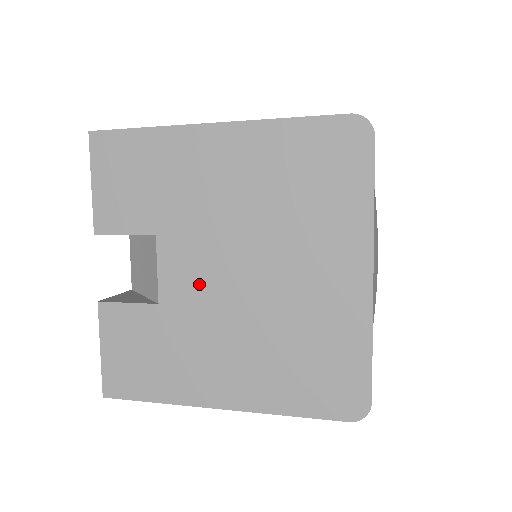
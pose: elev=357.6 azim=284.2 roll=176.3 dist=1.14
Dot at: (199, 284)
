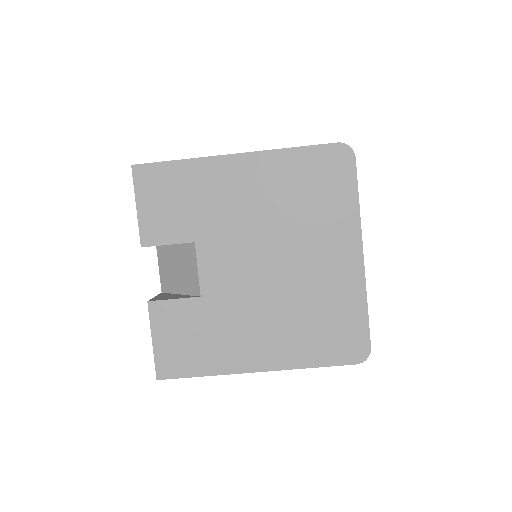
Dot at: (233, 277)
